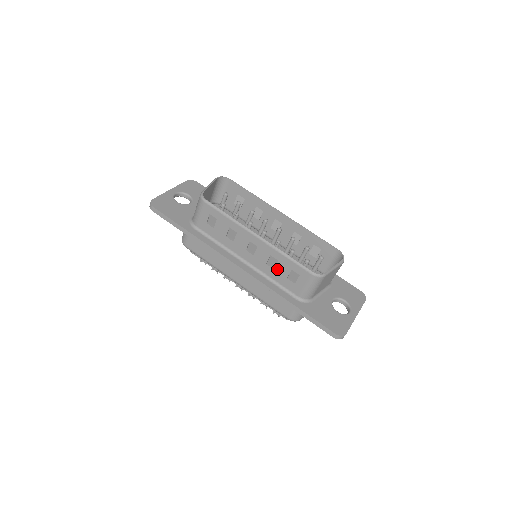
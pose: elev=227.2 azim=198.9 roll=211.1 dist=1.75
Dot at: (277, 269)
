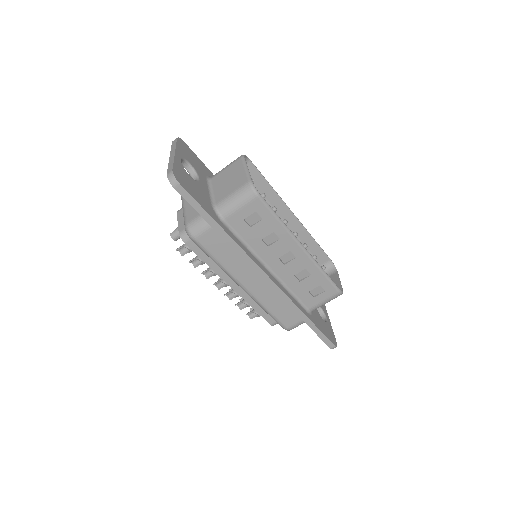
Dot at: (304, 282)
